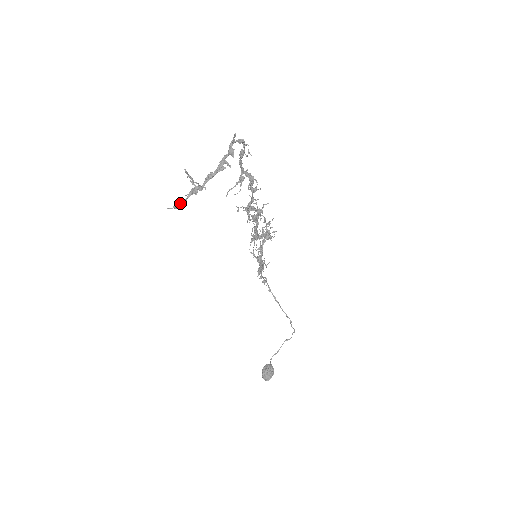
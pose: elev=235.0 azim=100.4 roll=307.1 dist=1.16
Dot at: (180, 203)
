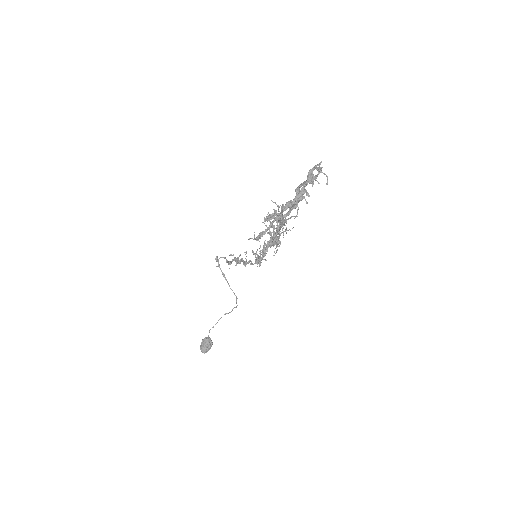
Dot at: (261, 233)
